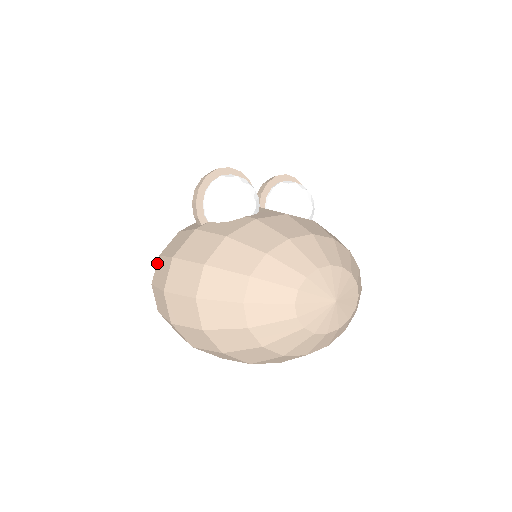
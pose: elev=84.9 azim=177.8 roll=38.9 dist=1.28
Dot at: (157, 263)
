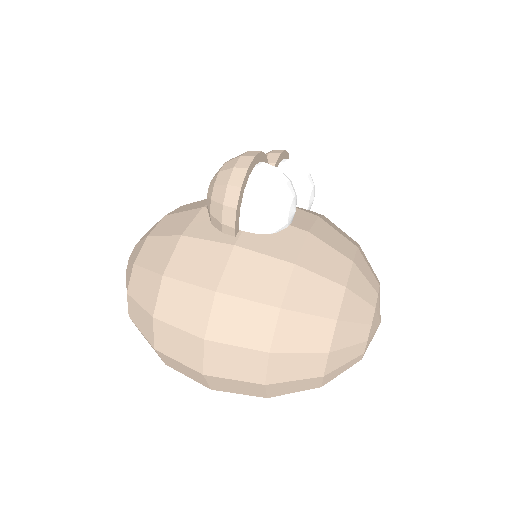
Dot at: (162, 287)
